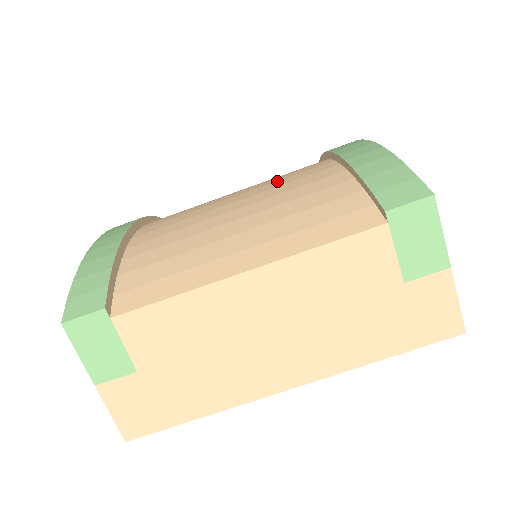
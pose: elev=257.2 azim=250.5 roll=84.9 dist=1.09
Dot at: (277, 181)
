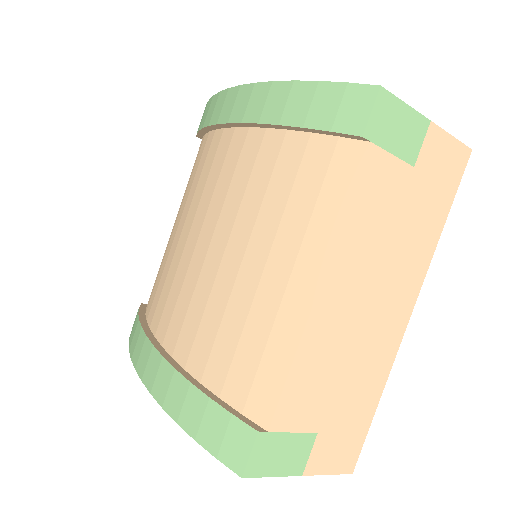
Dot at: (214, 191)
